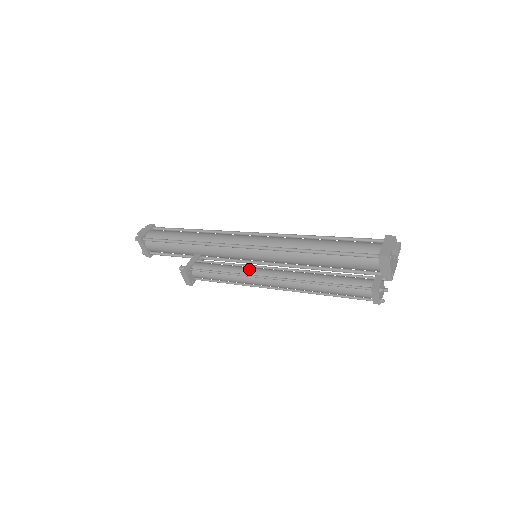
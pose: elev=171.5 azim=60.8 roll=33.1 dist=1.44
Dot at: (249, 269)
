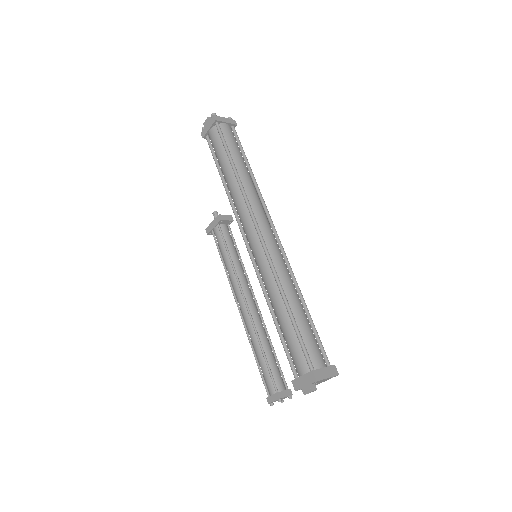
Dot at: (233, 281)
